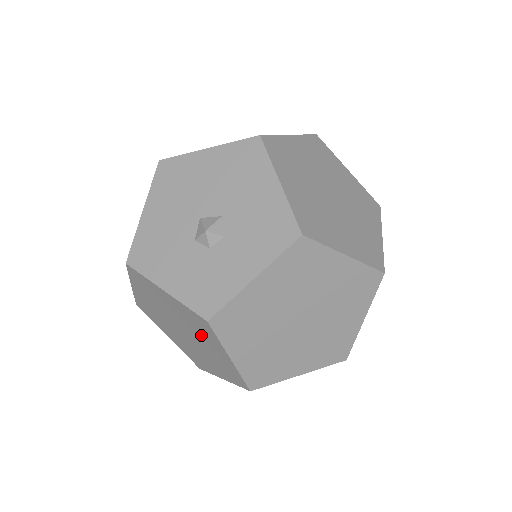
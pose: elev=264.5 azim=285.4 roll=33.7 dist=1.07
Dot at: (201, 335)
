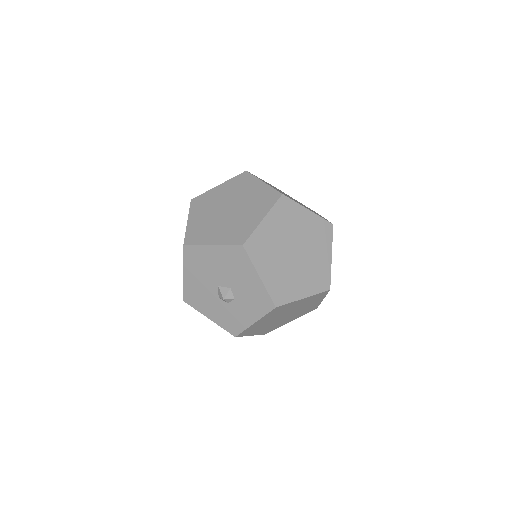
Dot at: occluded
